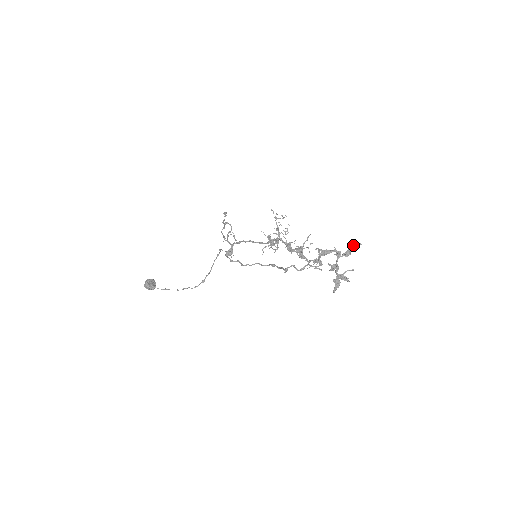
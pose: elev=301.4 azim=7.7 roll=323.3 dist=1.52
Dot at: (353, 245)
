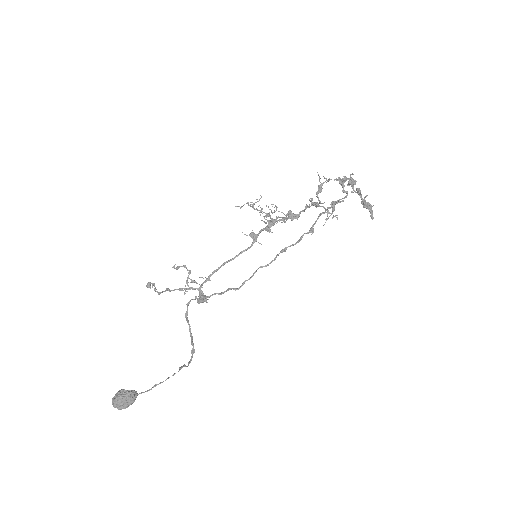
Dot at: (350, 174)
